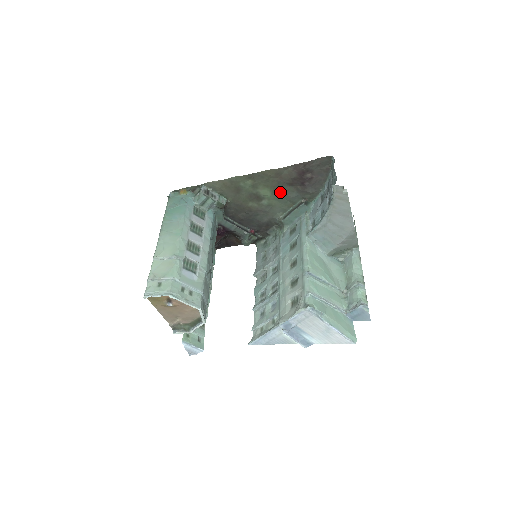
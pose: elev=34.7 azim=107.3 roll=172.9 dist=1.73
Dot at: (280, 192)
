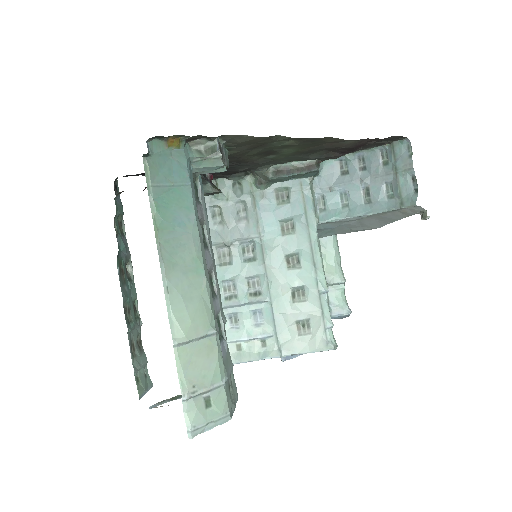
Dot at: (305, 152)
